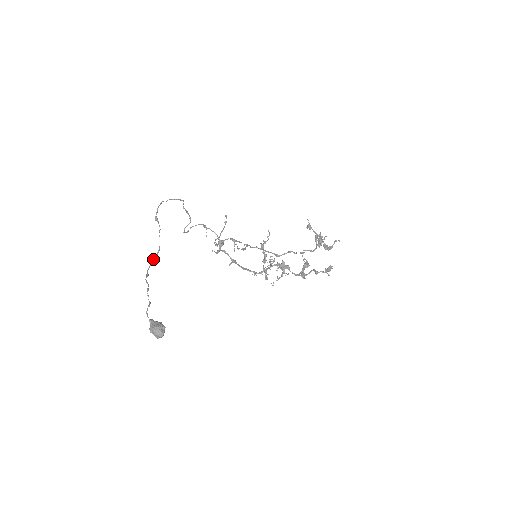
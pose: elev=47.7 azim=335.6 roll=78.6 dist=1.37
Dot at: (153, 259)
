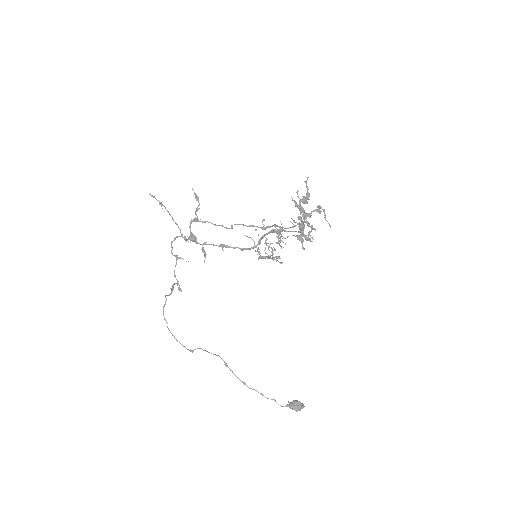
Dot at: (226, 366)
